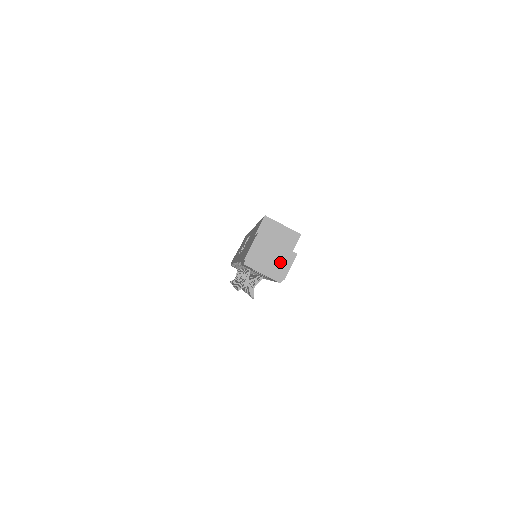
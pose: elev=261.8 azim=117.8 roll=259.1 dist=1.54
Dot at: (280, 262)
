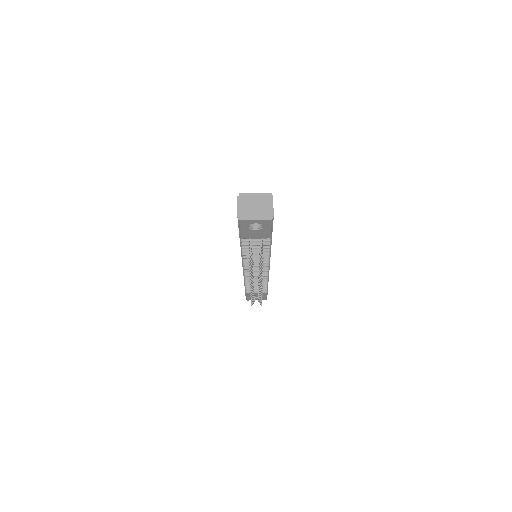
Dot at: (264, 206)
